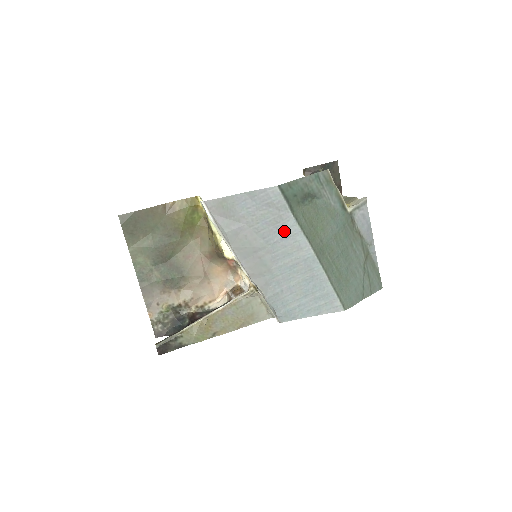
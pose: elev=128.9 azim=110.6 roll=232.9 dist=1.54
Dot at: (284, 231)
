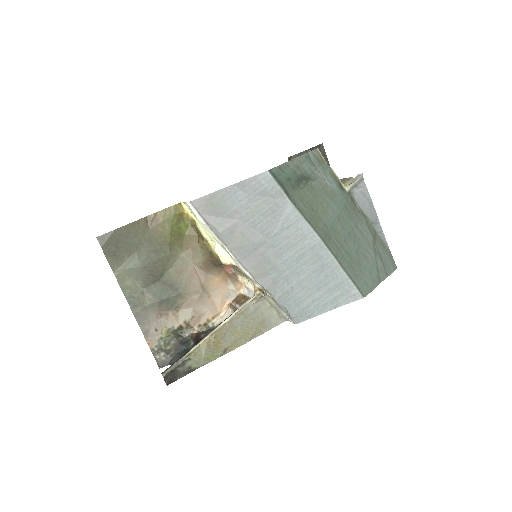
Dot at: (283, 220)
